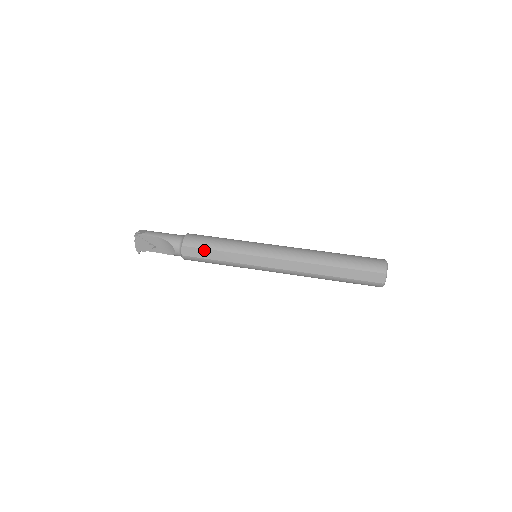
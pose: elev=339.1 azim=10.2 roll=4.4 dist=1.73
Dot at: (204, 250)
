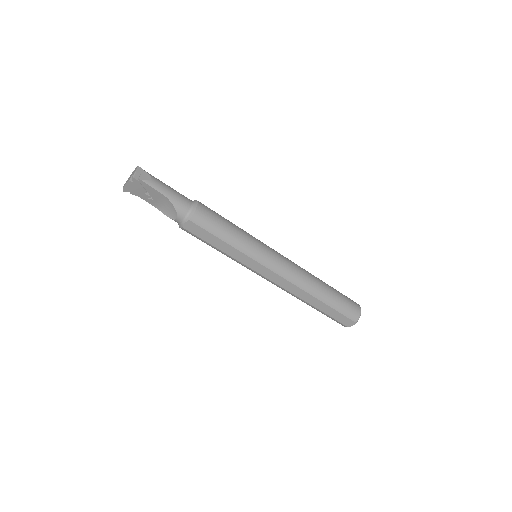
Dot at: (211, 235)
